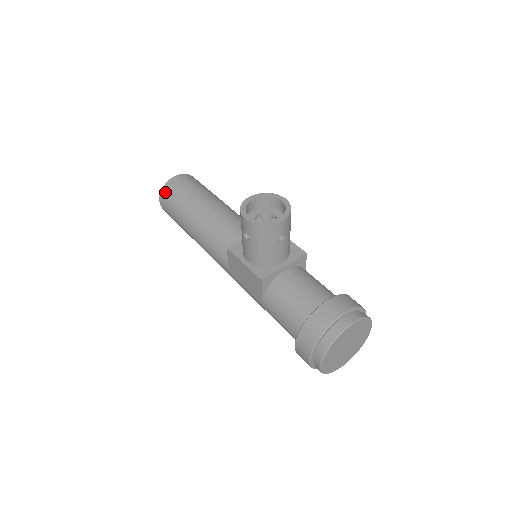
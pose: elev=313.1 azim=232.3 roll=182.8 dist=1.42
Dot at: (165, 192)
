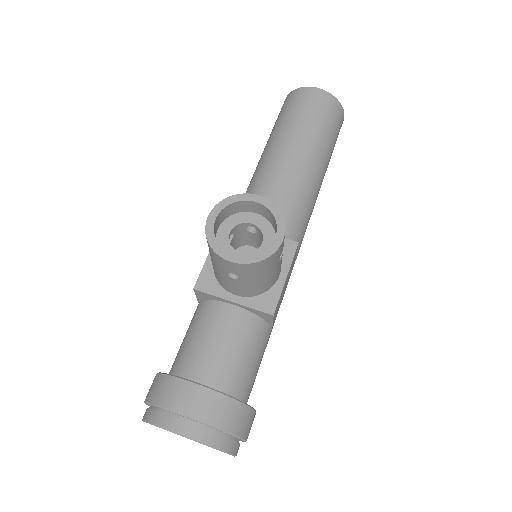
Dot at: (290, 97)
